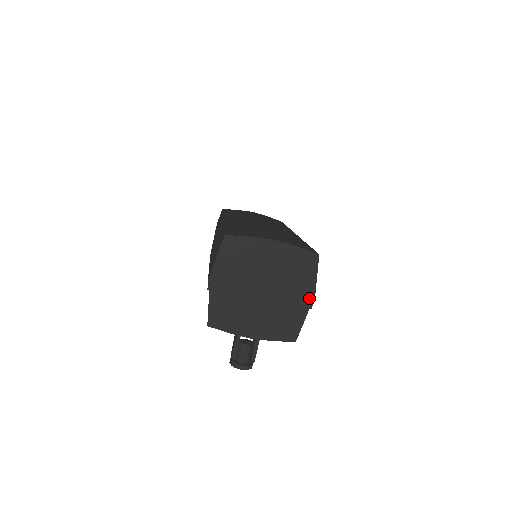
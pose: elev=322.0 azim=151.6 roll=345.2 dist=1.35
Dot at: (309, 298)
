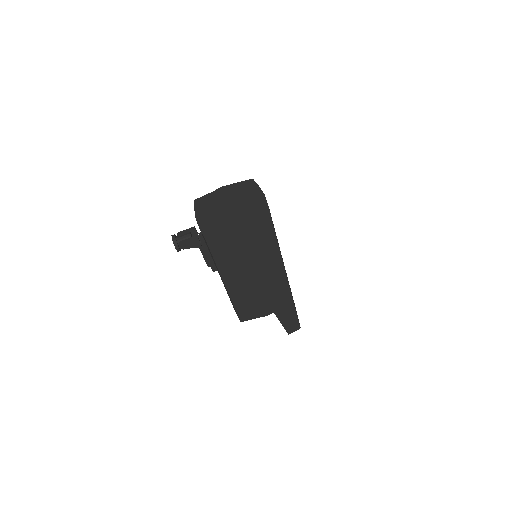
Dot at: (239, 228)
